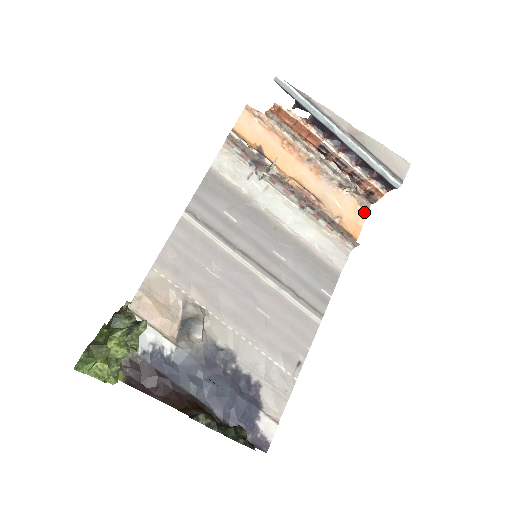
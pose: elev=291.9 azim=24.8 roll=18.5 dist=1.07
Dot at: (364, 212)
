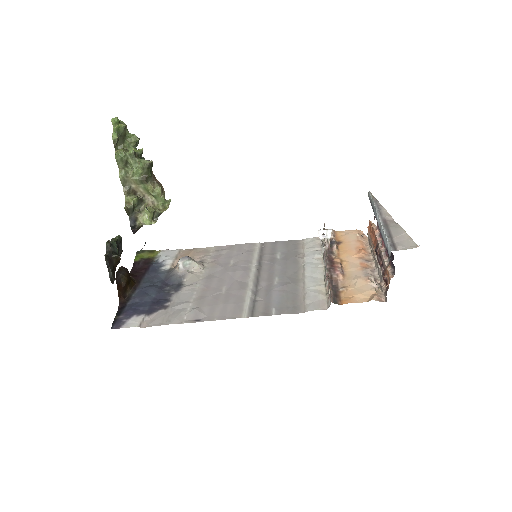
Dot at: (372, 298)
